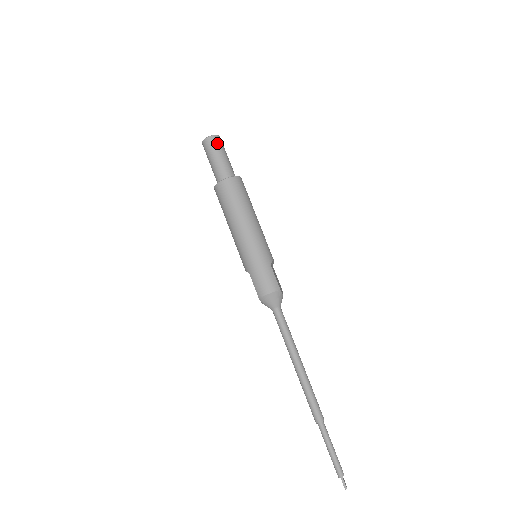
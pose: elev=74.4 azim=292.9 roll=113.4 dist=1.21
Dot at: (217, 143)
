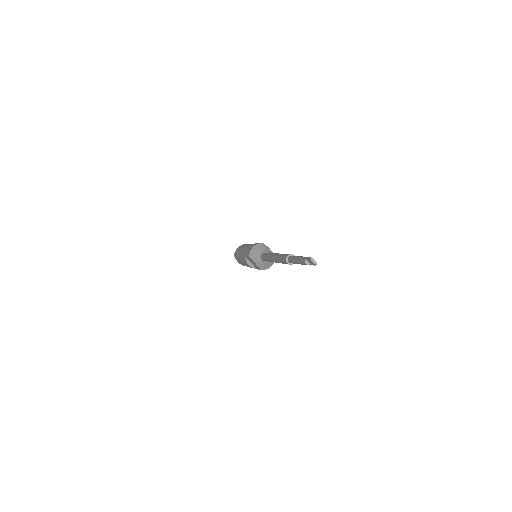
Dot at: occluded
